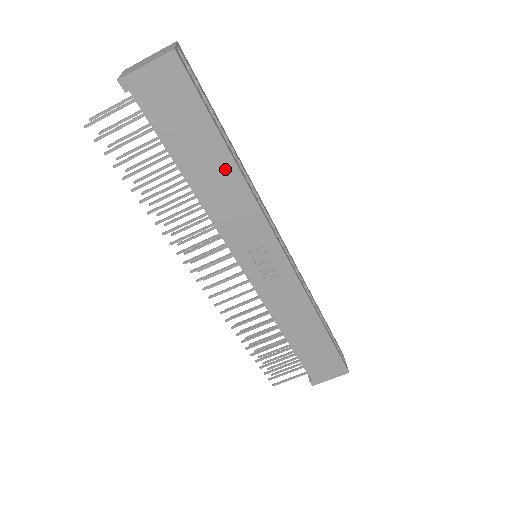
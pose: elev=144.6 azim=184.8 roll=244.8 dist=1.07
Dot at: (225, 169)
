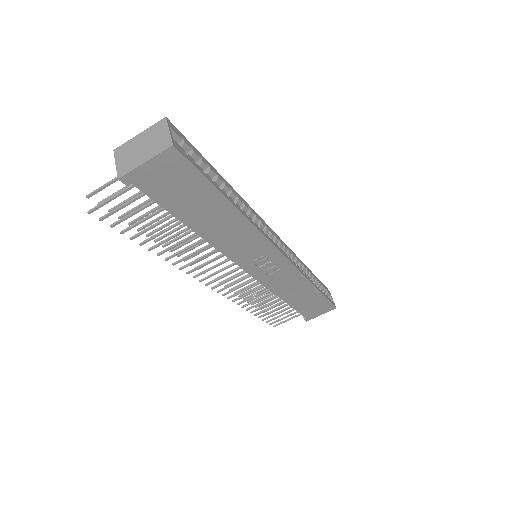
Dot at: (228, 216)
